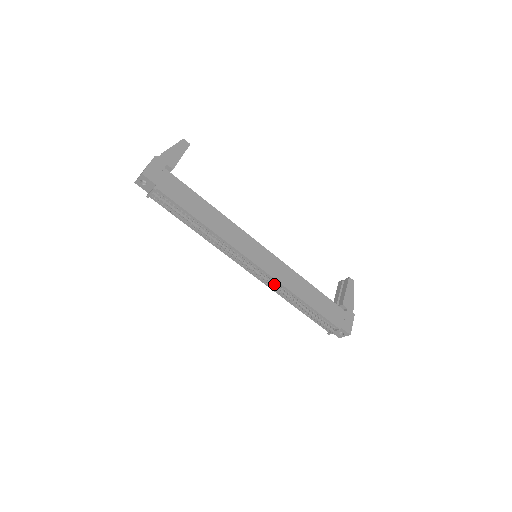
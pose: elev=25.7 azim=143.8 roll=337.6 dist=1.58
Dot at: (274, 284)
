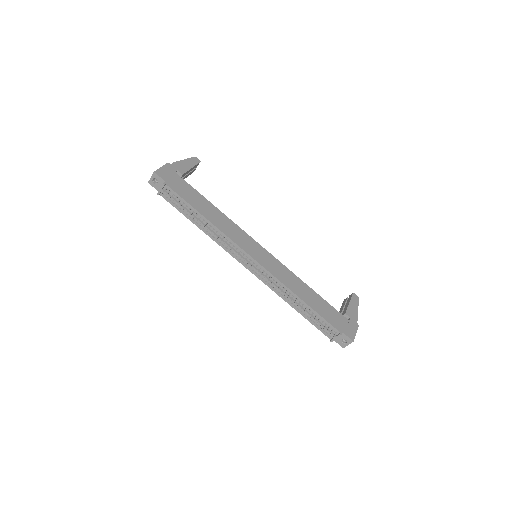
Dot at: (272, 280)
